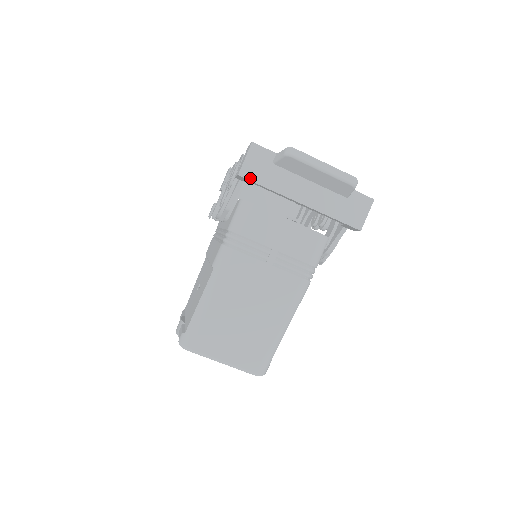
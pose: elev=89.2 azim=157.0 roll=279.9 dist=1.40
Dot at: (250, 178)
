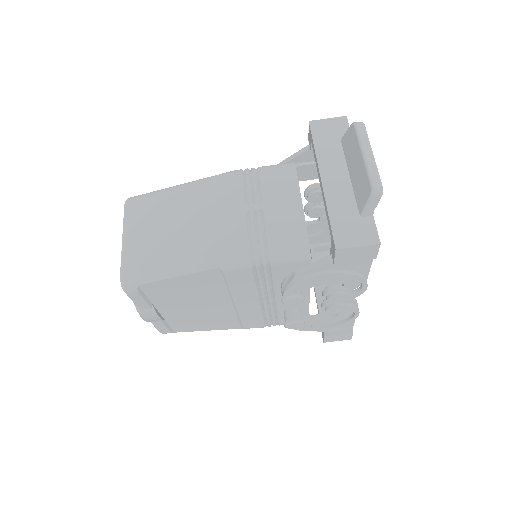
Dot at: (313, 130)
